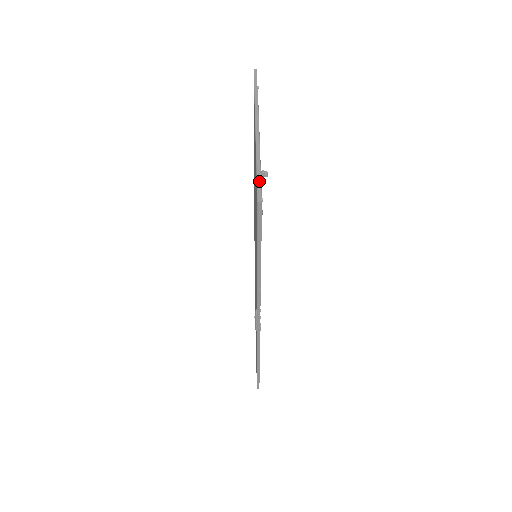
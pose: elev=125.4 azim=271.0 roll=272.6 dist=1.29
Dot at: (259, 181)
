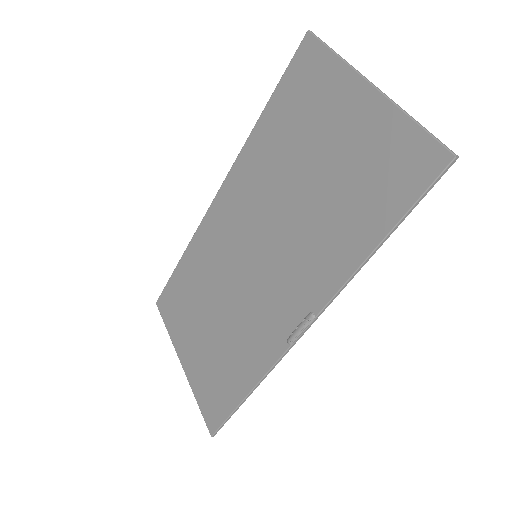
Dot at: (435, 137)
